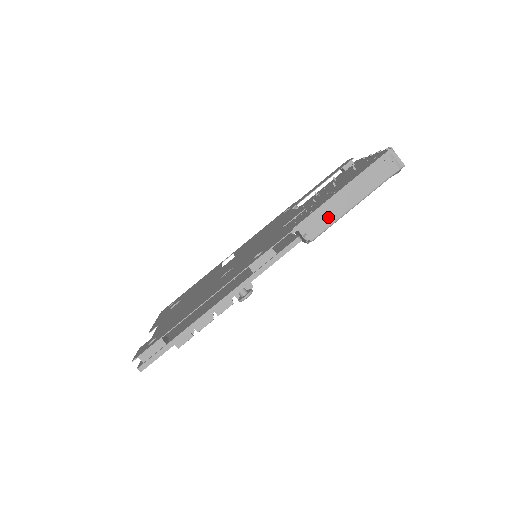
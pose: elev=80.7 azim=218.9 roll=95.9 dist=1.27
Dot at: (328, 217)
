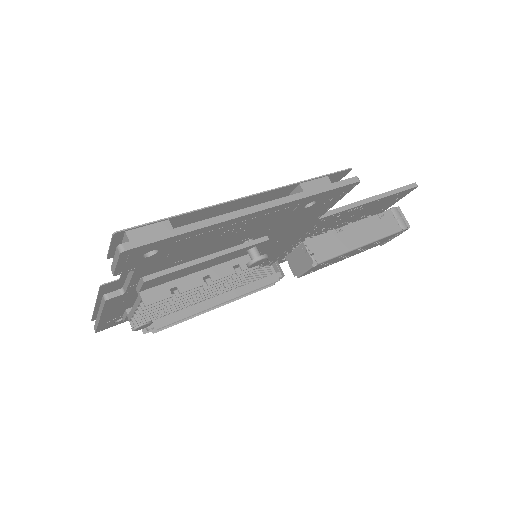
Dot at: (338, 245)
